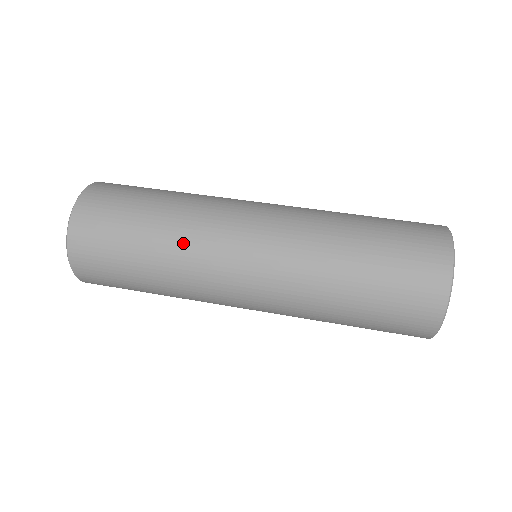
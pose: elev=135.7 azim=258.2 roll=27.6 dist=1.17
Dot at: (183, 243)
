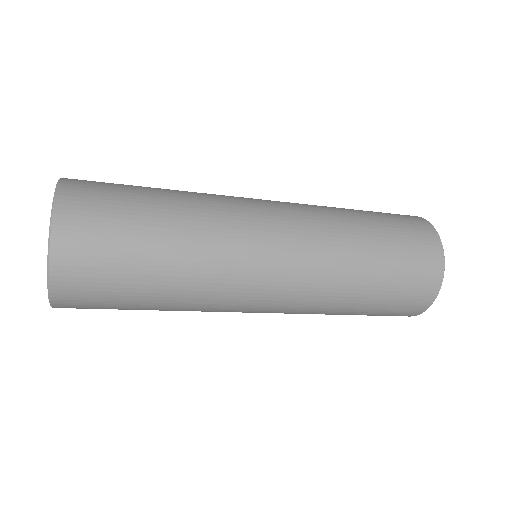
Dot at: (205, 210)
